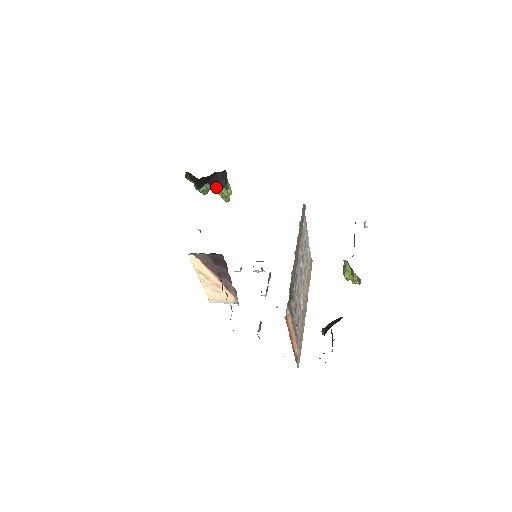
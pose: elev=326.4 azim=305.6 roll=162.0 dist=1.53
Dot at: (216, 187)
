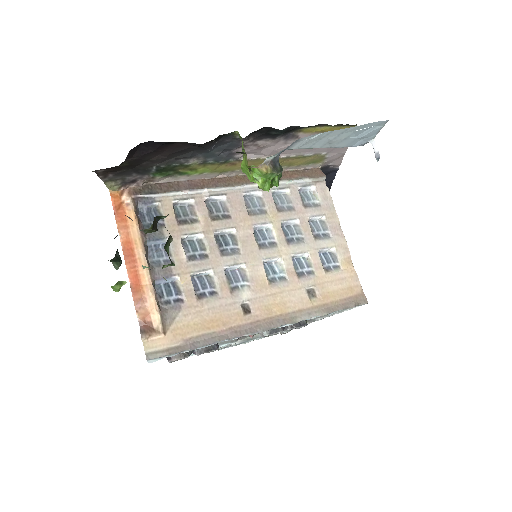
Dot at: occluded
